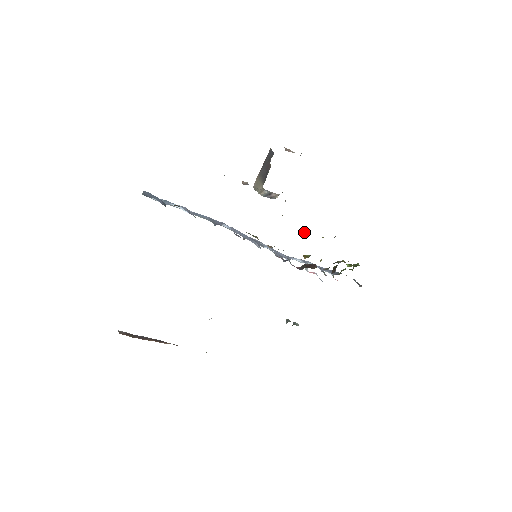
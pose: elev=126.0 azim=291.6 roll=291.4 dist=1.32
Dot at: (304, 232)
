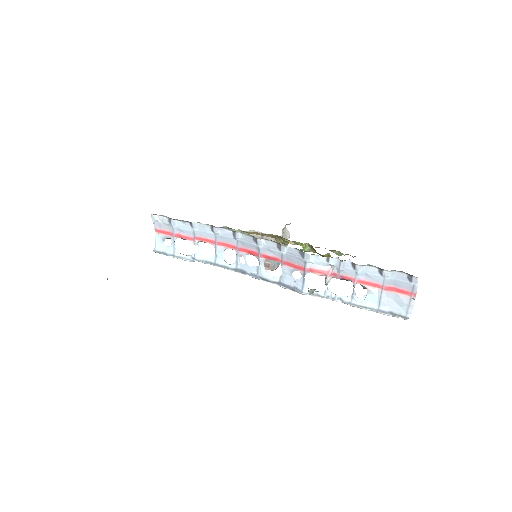
Dot at: occluded
